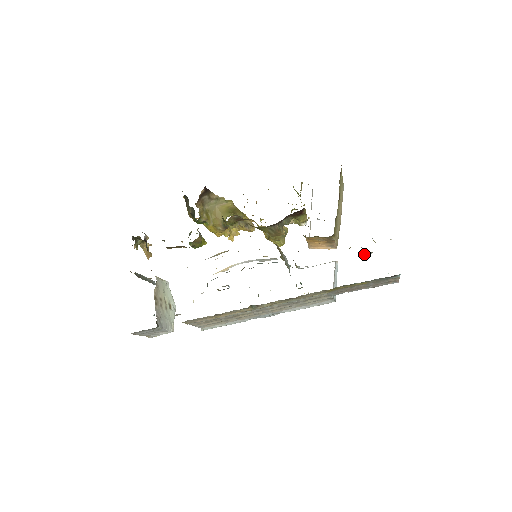
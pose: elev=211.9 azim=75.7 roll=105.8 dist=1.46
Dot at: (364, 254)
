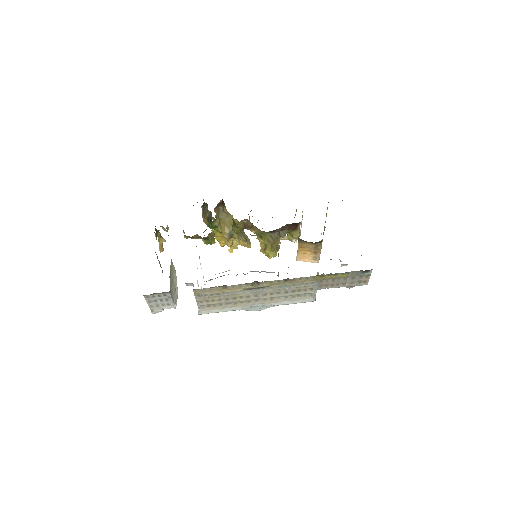
Dot at: (341, 266)
